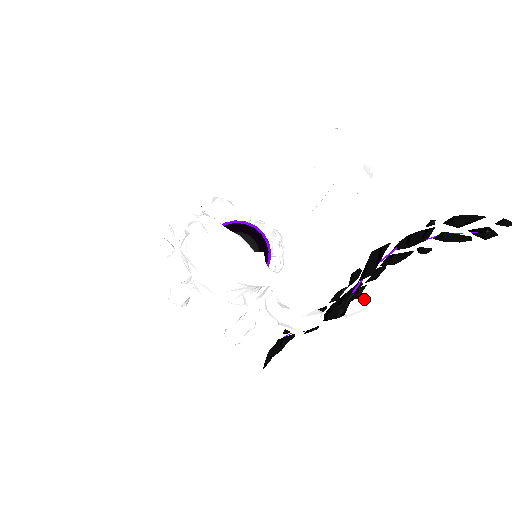
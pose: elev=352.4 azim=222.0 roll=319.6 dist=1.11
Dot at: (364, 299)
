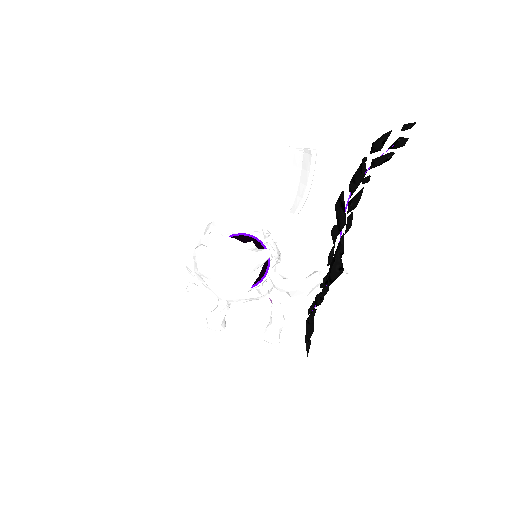
Dot at: (353, 250)
